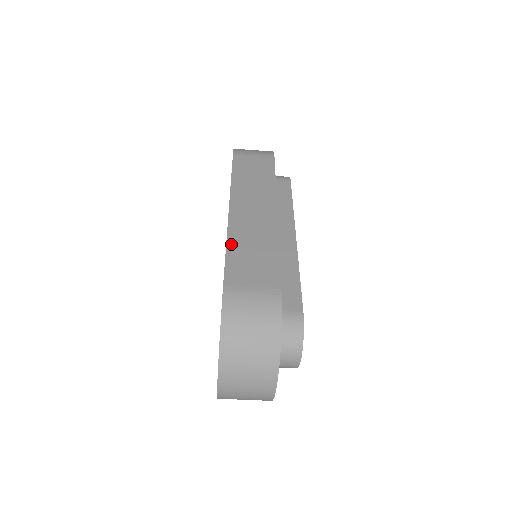
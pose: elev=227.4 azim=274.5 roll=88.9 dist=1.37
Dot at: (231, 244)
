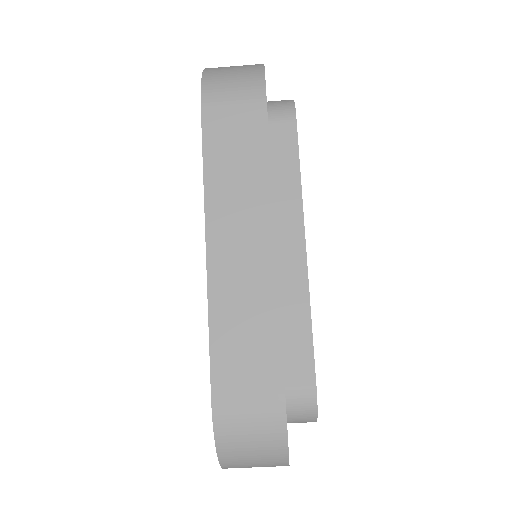
Dot at: (214, 318)
